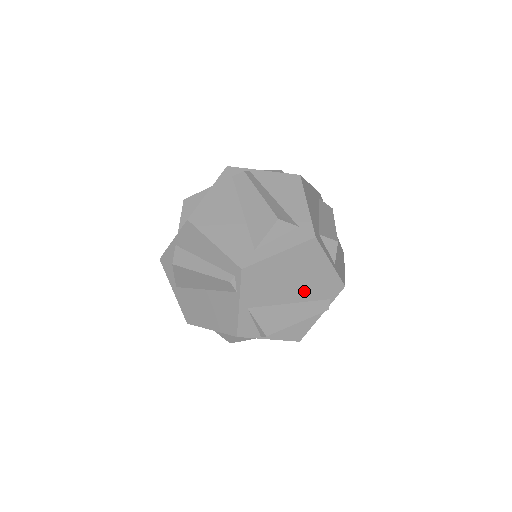
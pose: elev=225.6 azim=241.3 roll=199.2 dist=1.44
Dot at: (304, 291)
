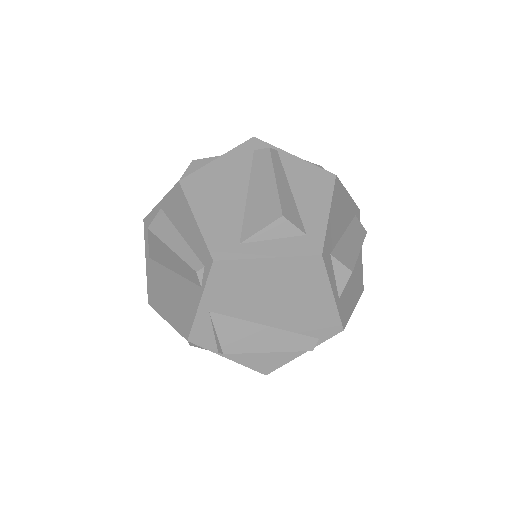
Dot at: (288, 317)
